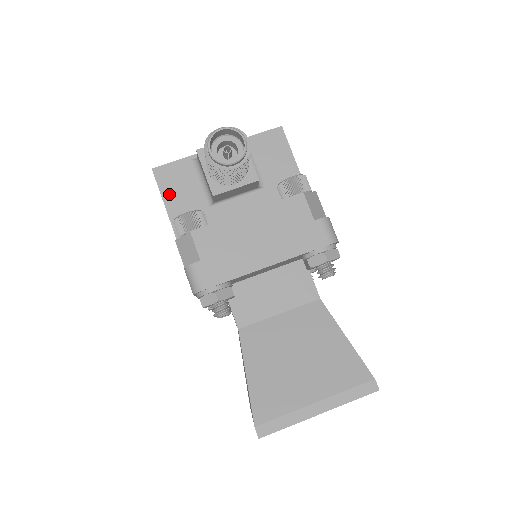
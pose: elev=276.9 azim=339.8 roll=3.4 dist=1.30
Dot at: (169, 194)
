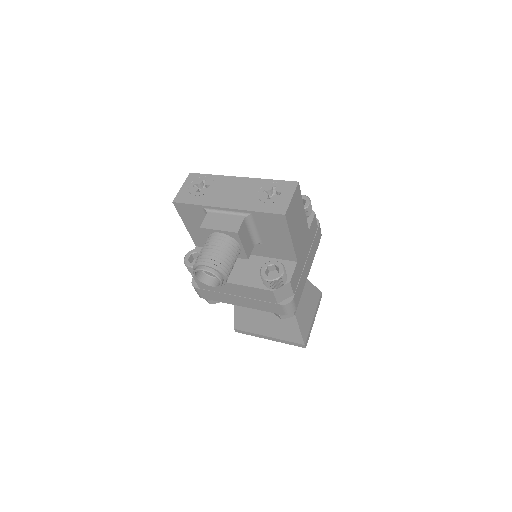
Dot at: (187, 220)
